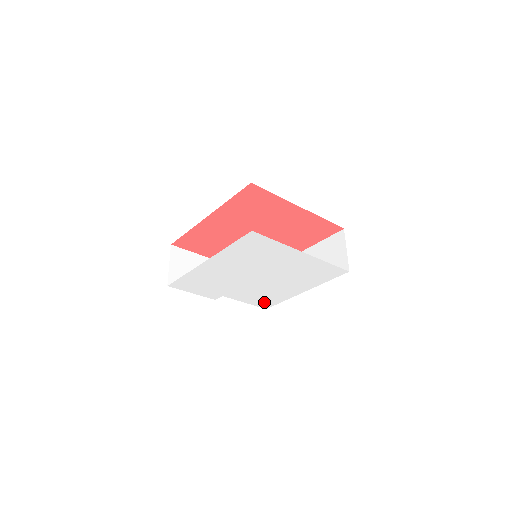
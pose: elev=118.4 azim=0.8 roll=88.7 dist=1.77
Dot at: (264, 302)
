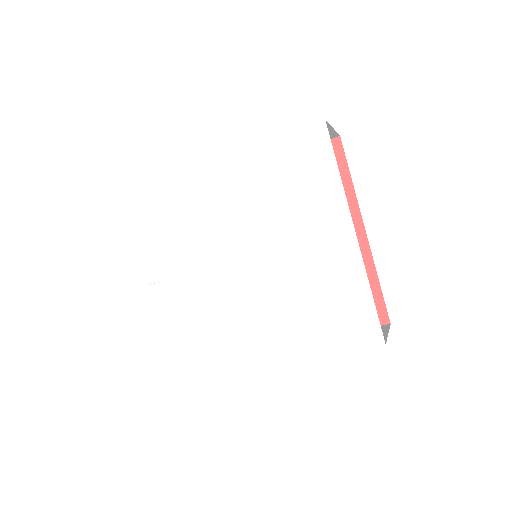
Dot at: (197, 352)
